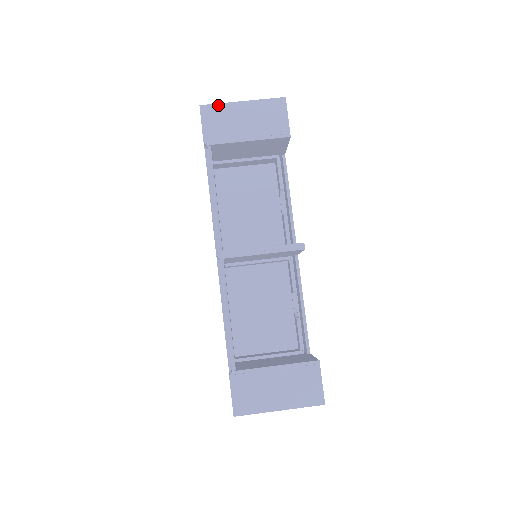
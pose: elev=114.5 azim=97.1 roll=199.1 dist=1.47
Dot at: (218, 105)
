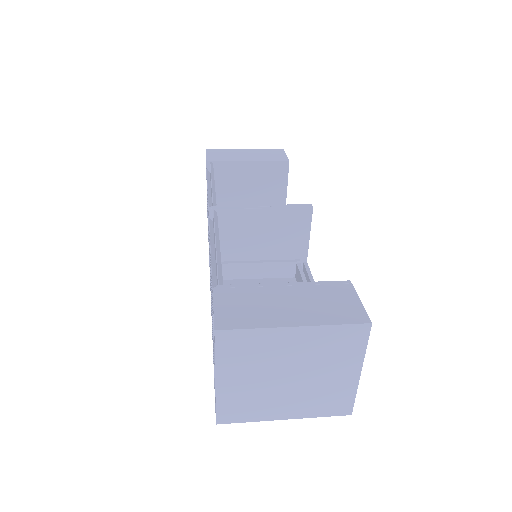
Dot at: (222, 149)
